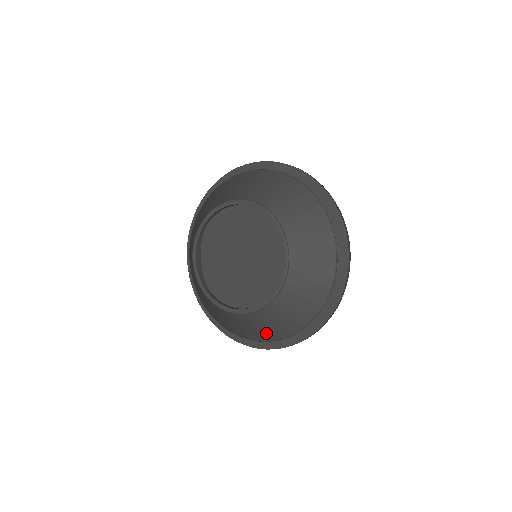
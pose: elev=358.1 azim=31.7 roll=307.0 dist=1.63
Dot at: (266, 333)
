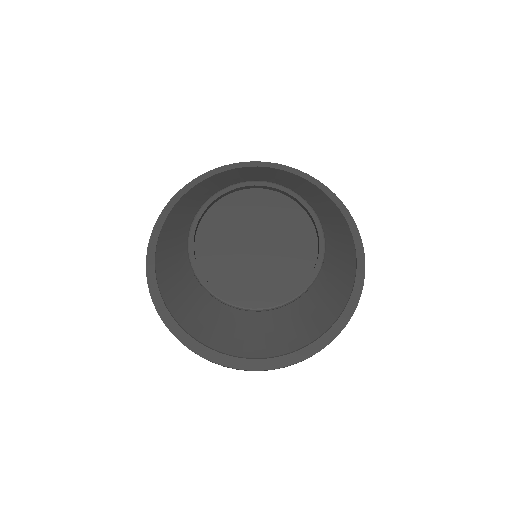
Dot at: (253, 344)
